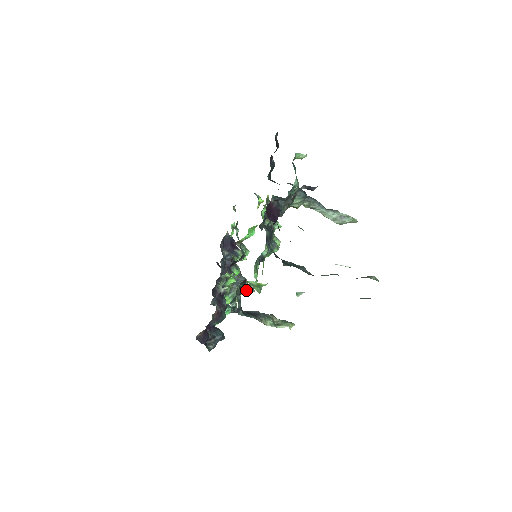
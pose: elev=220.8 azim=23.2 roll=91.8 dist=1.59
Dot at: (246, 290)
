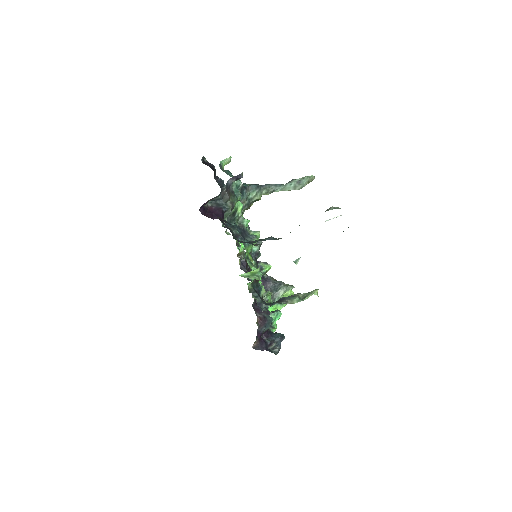
Dot at: (286, 290)
